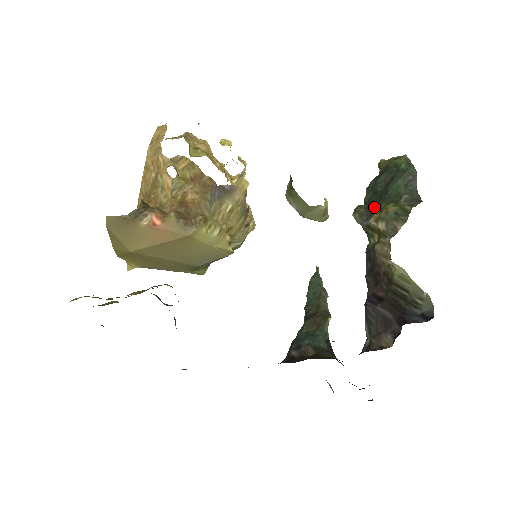
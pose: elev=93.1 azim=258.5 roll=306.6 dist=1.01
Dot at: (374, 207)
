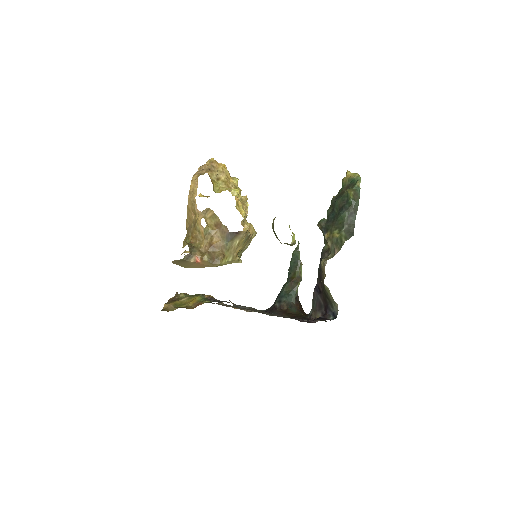
Dot at: (329, 226)
